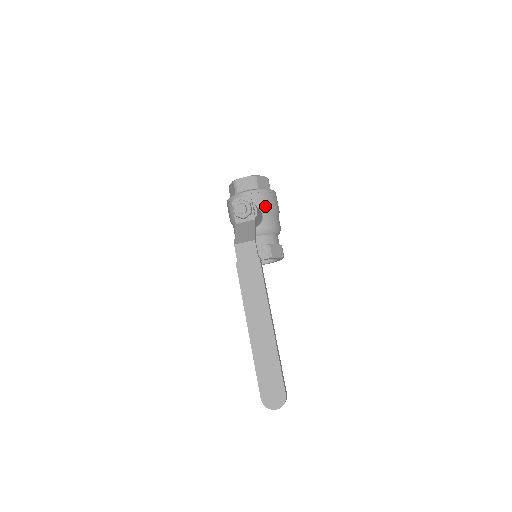
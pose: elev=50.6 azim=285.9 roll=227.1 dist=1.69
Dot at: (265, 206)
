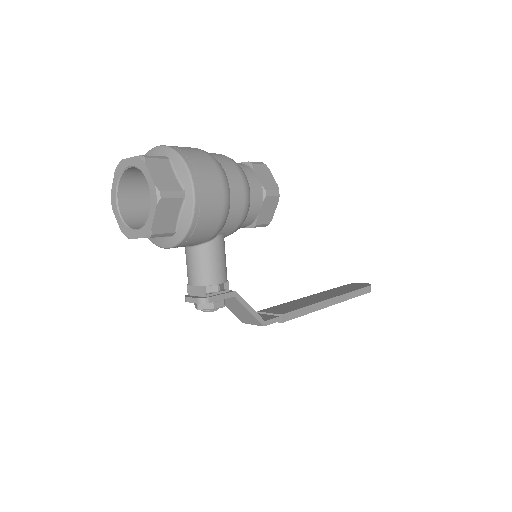
Dot at: (211, 236)
